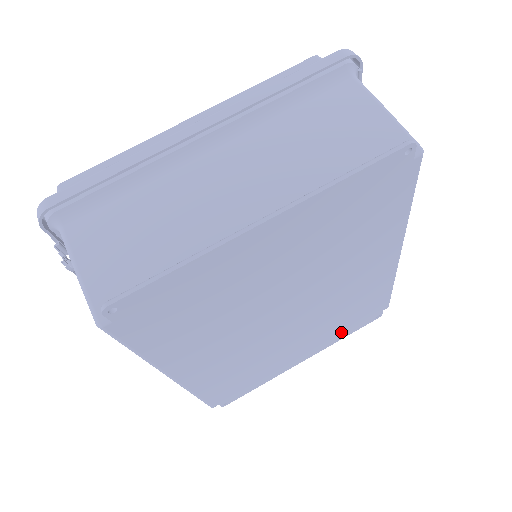
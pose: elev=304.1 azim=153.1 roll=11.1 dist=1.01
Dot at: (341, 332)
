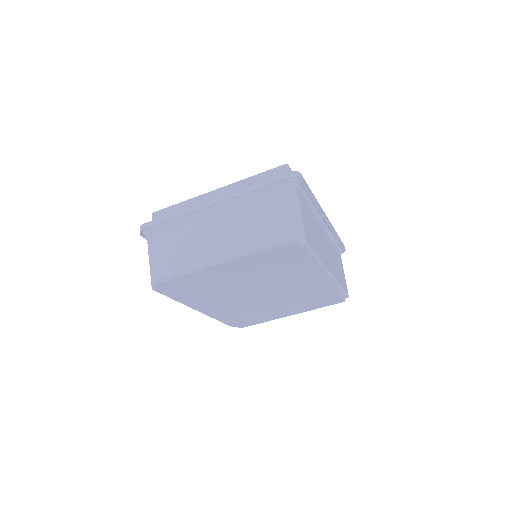
Dot at: (313, 305)
